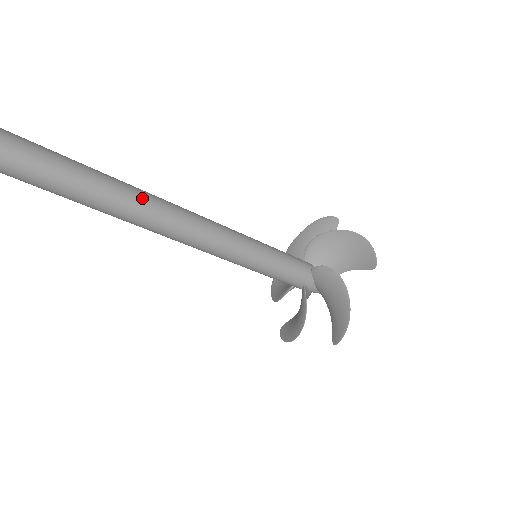
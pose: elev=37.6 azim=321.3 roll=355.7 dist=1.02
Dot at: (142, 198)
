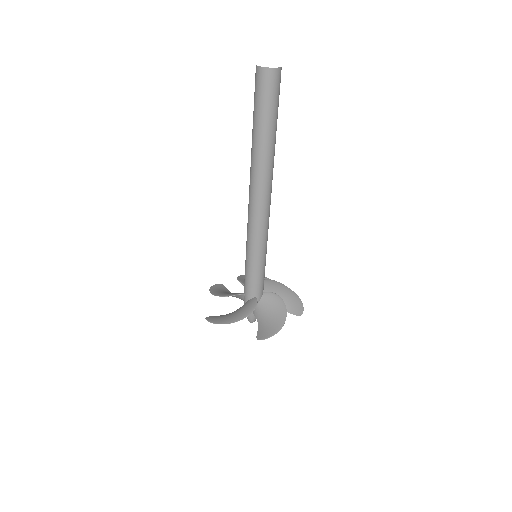
Dot at: occluded
